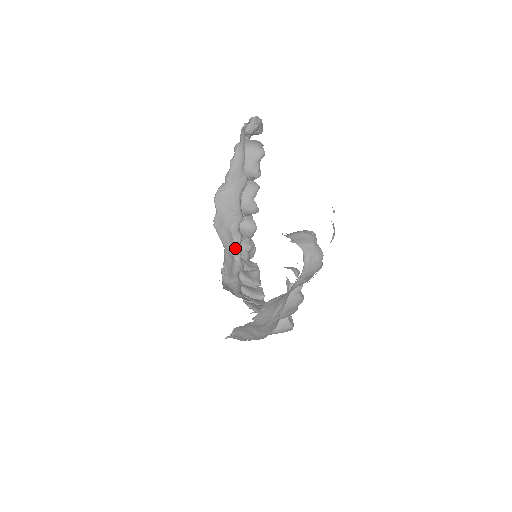
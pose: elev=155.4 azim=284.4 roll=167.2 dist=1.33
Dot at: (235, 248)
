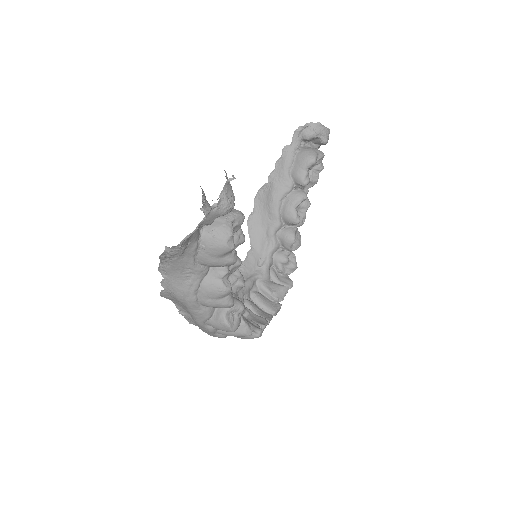
Dot at: (265, 254)
